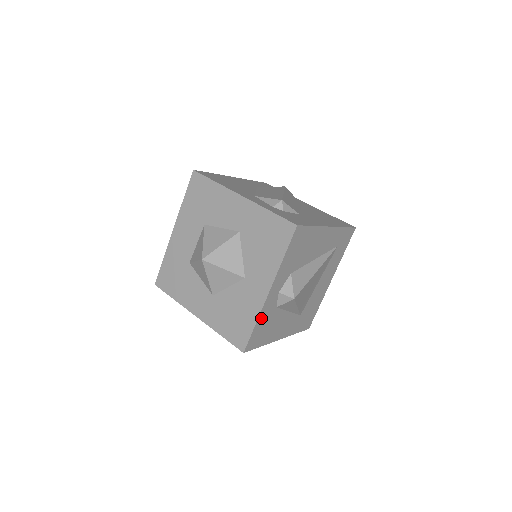
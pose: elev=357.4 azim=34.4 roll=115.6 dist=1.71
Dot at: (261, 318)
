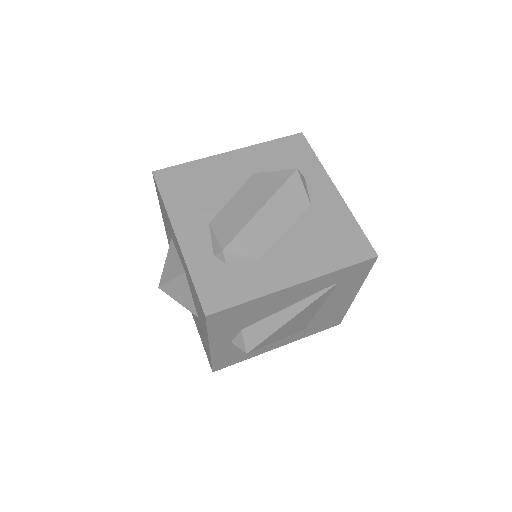
Dot at: (218, 357)
